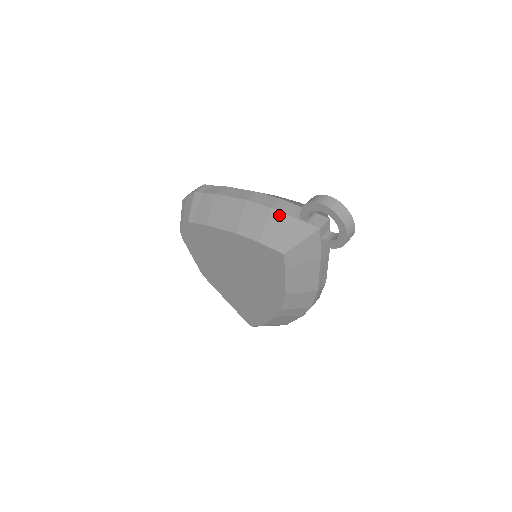
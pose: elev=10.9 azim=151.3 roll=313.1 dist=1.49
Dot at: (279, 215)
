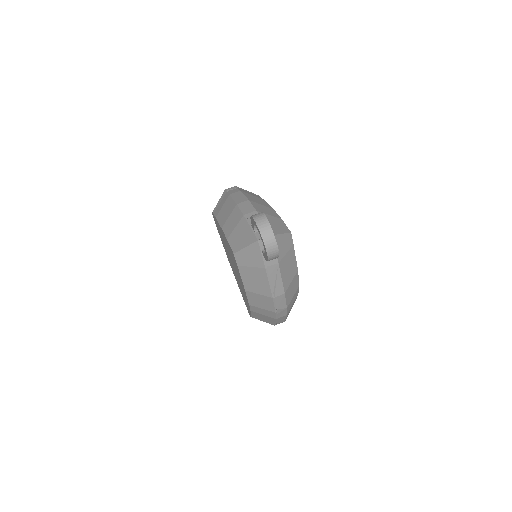
Dot at: (244, 222)
